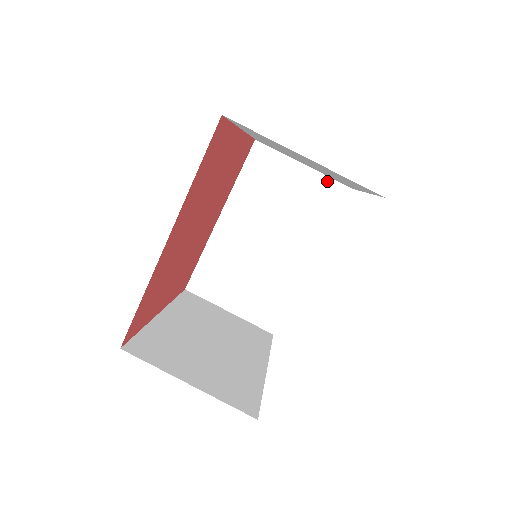
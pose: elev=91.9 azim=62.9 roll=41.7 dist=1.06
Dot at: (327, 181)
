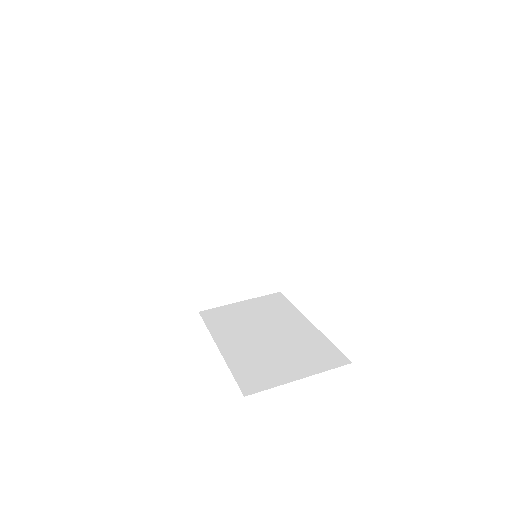
Dot at: (262, 298)
